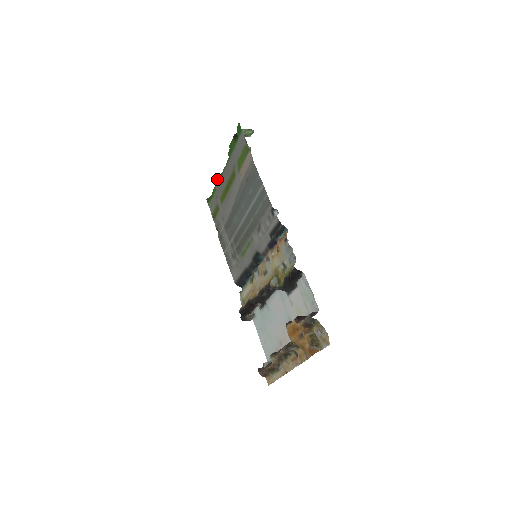
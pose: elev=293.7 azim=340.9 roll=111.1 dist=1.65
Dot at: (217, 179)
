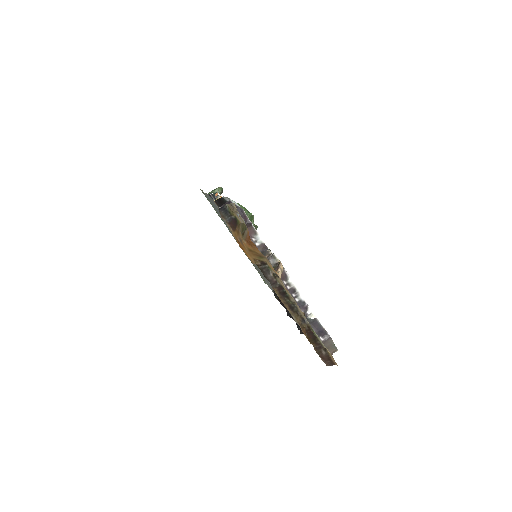
Dot at: occluded
